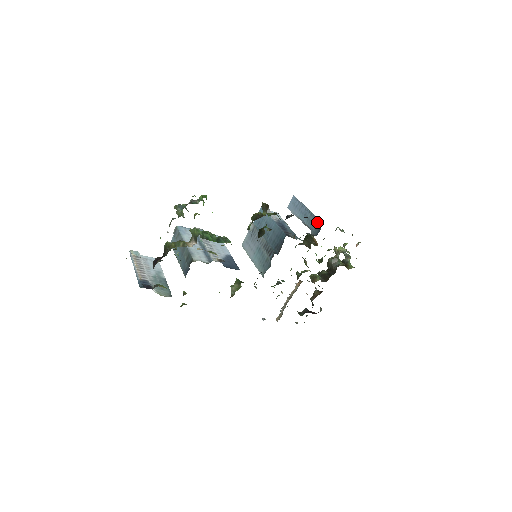
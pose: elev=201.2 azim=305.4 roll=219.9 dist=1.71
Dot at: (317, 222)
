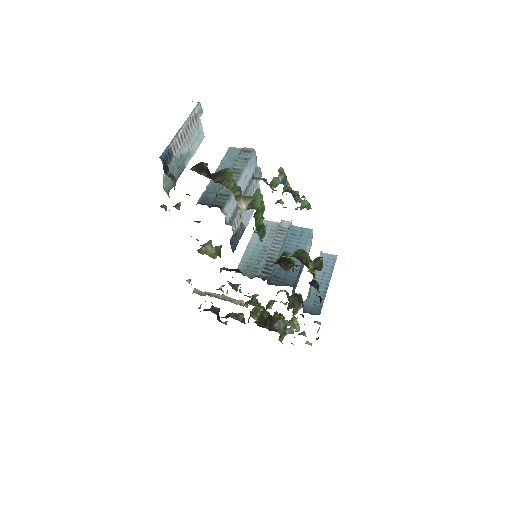
Dot at: (319, 305)
